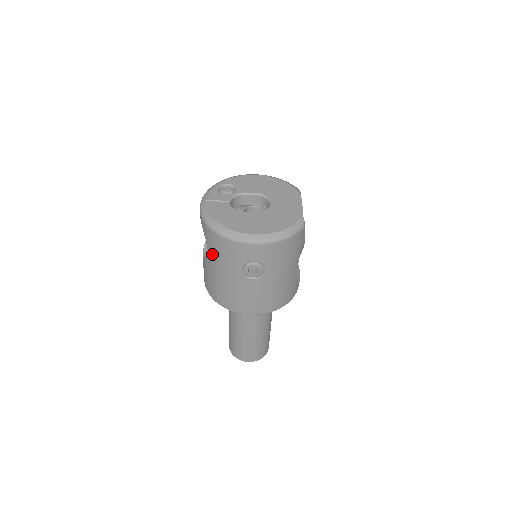
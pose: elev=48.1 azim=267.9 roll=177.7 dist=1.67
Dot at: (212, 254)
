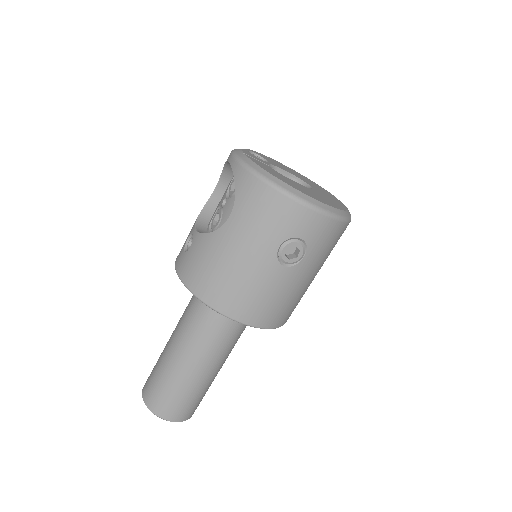
Dot at: (240, 218)
